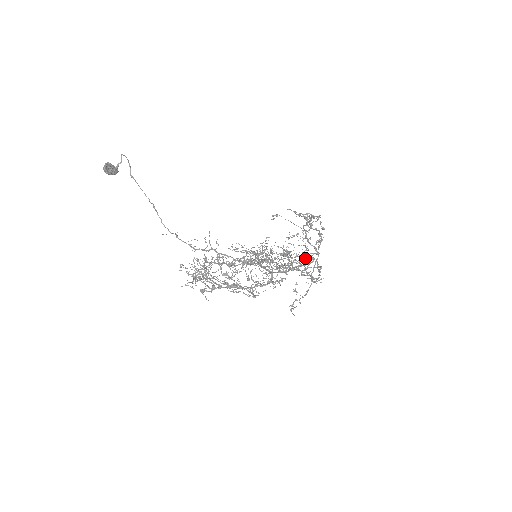
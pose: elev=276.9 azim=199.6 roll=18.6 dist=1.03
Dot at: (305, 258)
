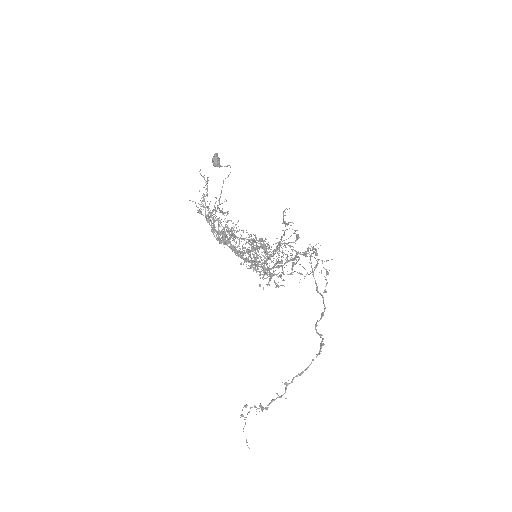
Dot at: (292, 259)
